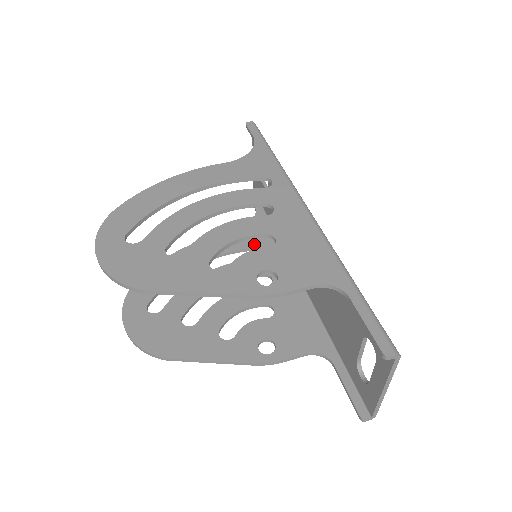
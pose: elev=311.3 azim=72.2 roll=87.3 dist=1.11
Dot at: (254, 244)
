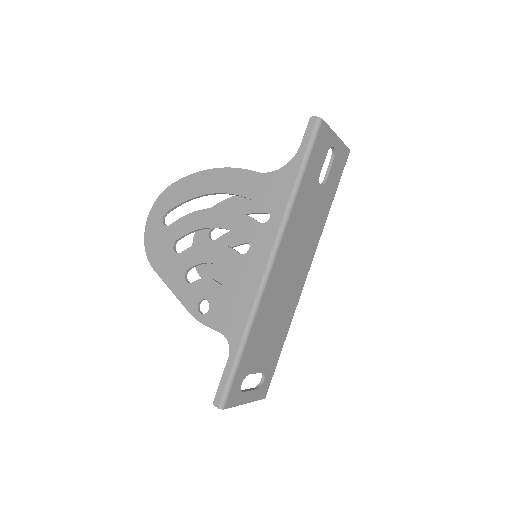
Dot at: occluded
